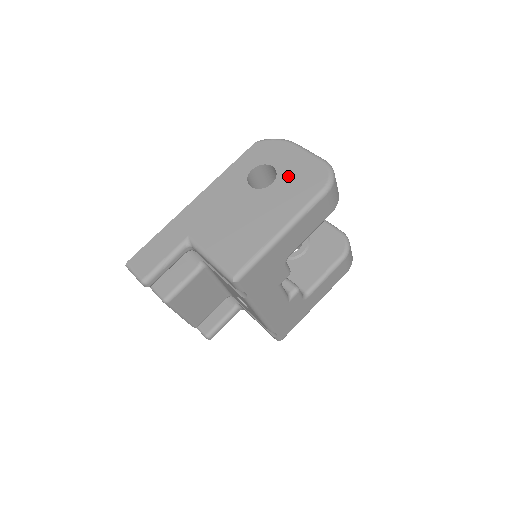
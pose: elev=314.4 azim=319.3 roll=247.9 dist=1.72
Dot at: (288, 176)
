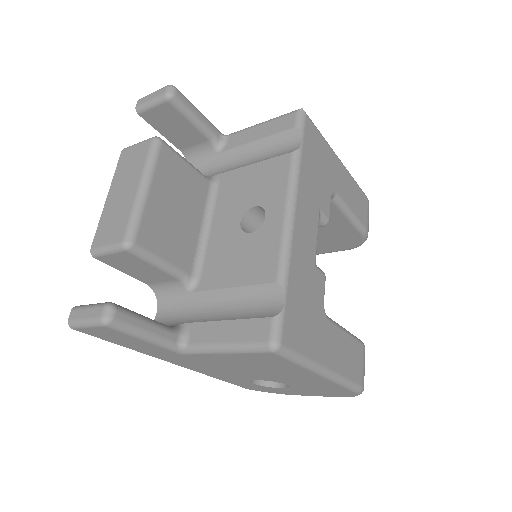
Dot at: occluded
